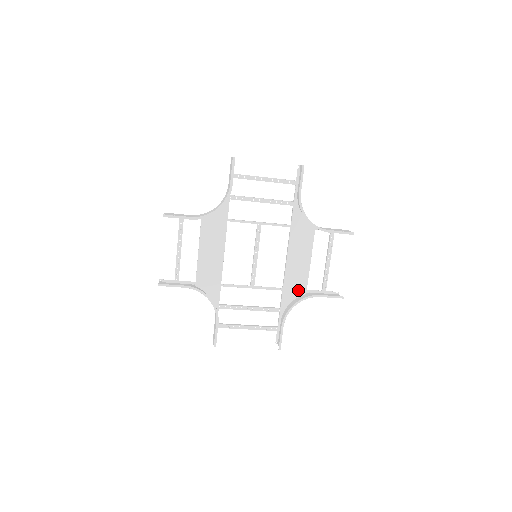
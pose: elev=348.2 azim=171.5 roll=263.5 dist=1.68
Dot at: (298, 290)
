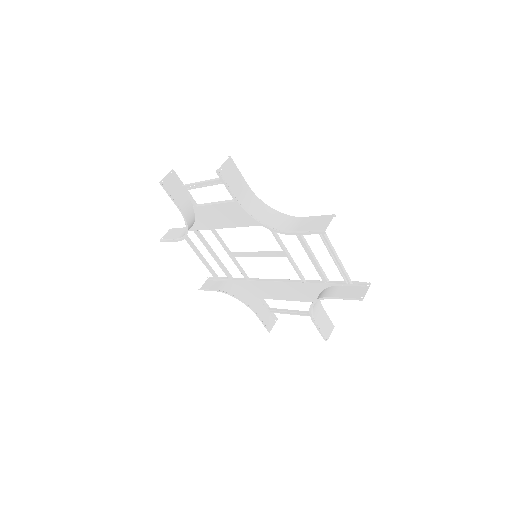
Dot at: (256, 292)
